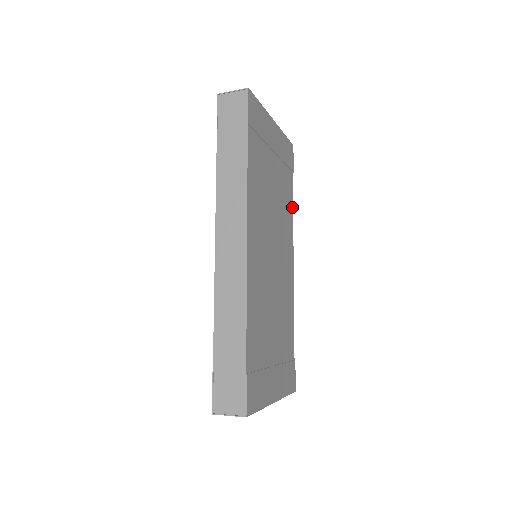
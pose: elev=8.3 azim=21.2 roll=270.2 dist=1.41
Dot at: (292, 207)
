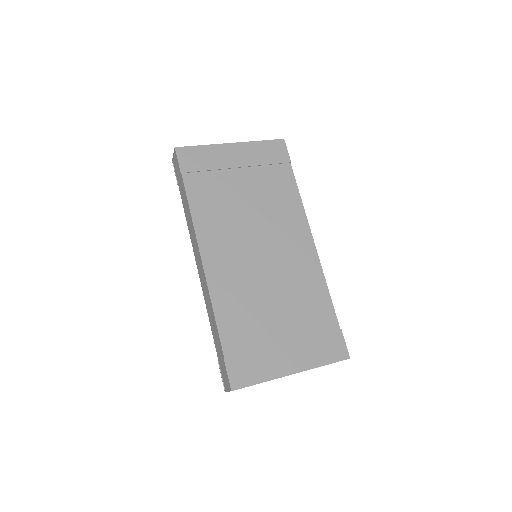
Dot at: (297, 193)
